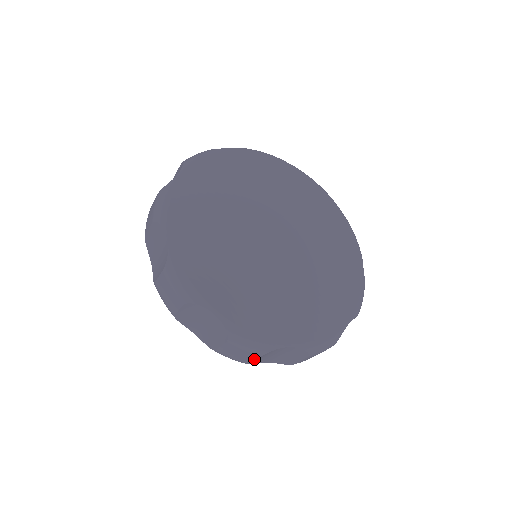
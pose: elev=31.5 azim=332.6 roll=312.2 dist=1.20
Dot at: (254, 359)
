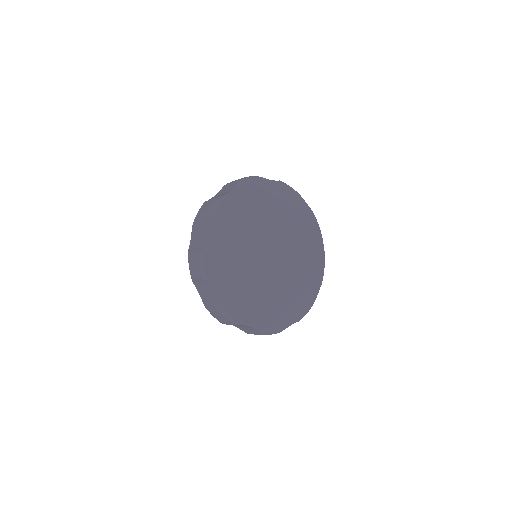
Dot at: (227, 324)
